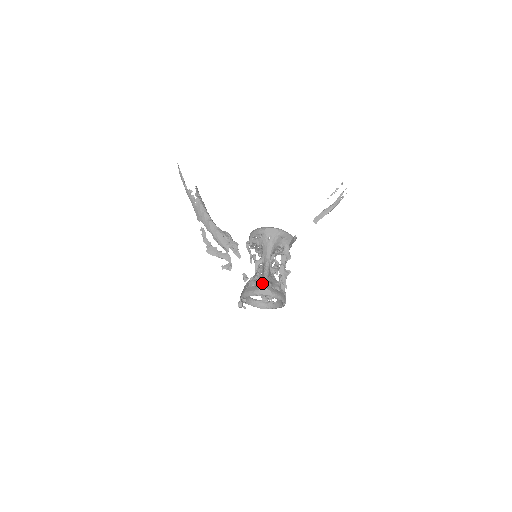
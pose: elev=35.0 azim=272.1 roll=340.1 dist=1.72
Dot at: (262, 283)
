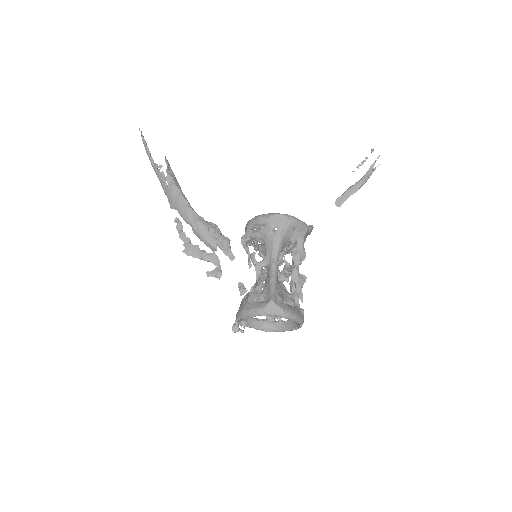
Dot at: (268, 297)
